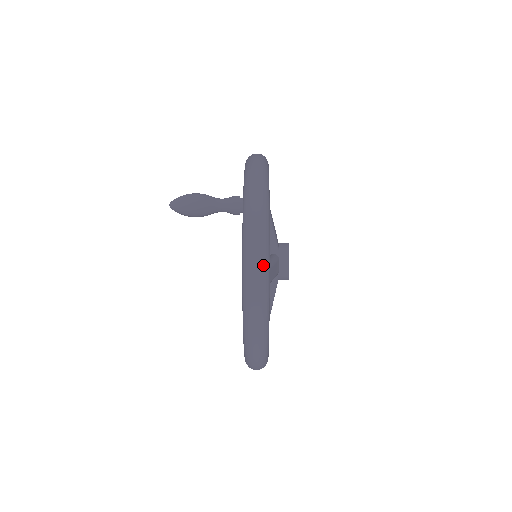
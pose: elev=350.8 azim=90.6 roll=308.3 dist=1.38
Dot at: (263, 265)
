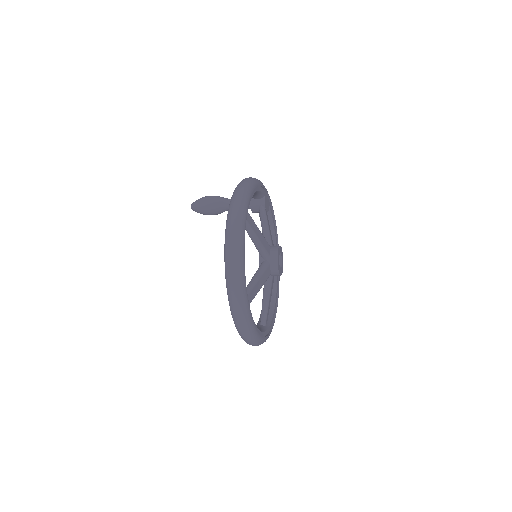
Dot at: (240, 298)
